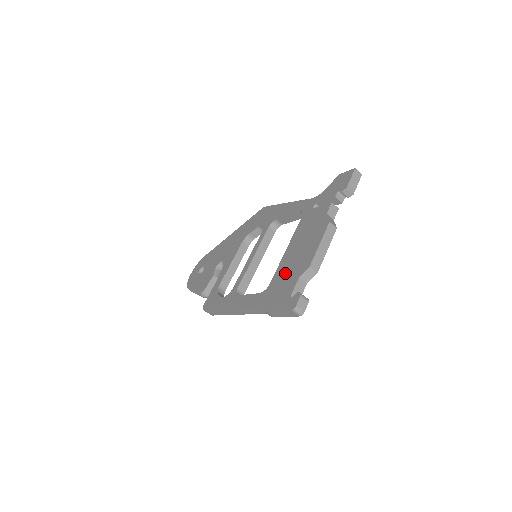
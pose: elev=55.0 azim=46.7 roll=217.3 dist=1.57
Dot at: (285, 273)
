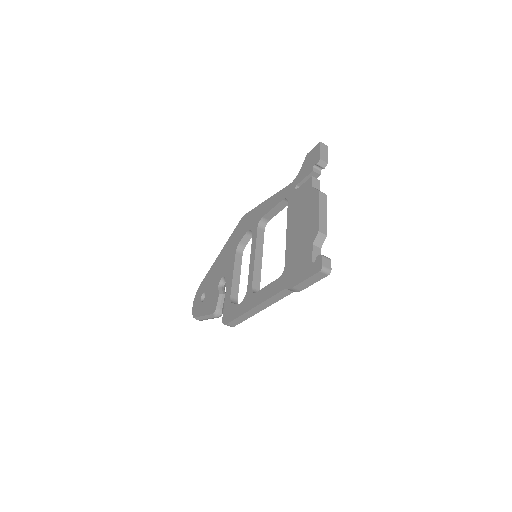
Dot at: (296, 249)
